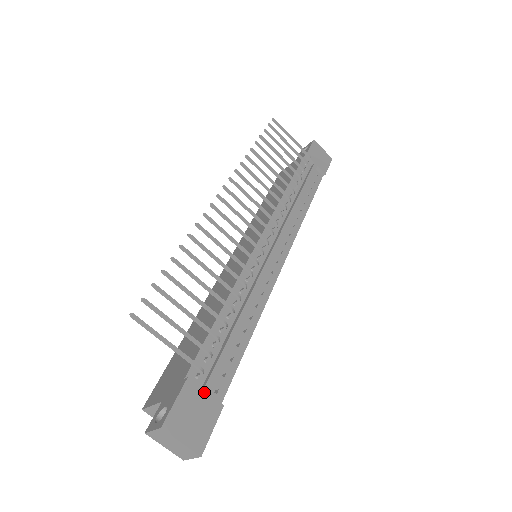
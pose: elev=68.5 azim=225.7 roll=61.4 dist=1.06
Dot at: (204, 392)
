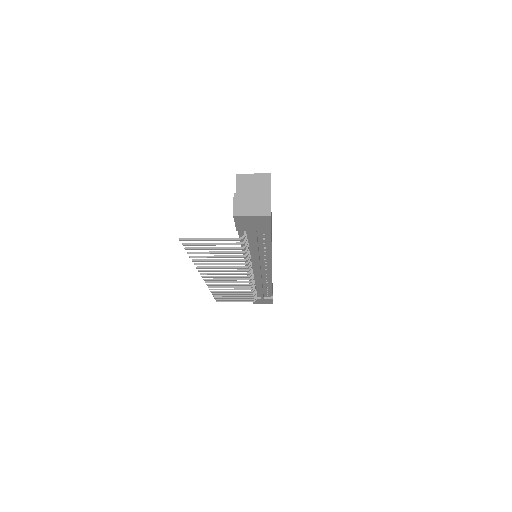
Dot at: (262, 299)
